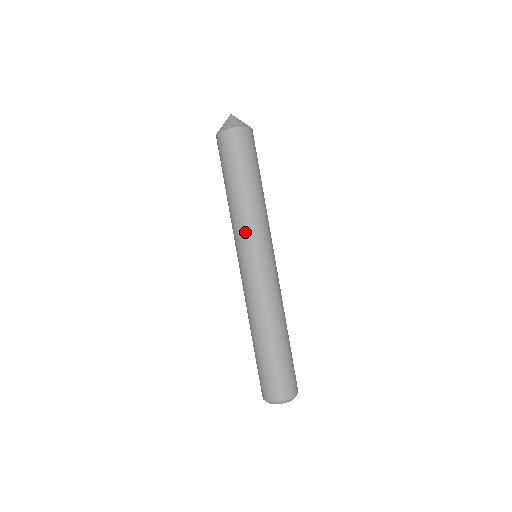
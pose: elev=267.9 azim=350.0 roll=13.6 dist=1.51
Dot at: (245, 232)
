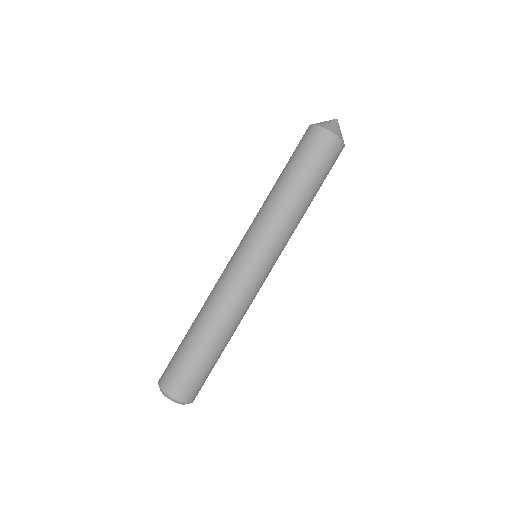
Dot at: (253, 222)
